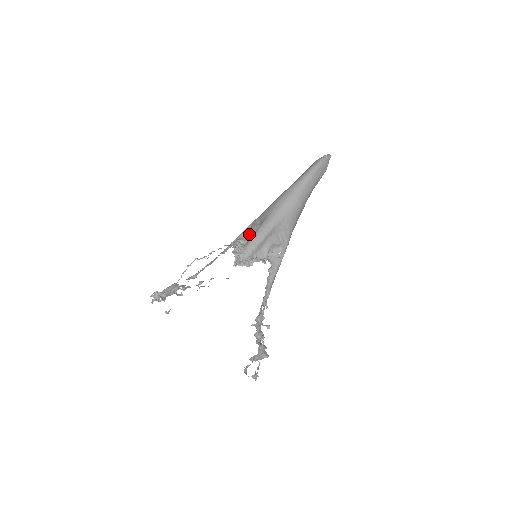
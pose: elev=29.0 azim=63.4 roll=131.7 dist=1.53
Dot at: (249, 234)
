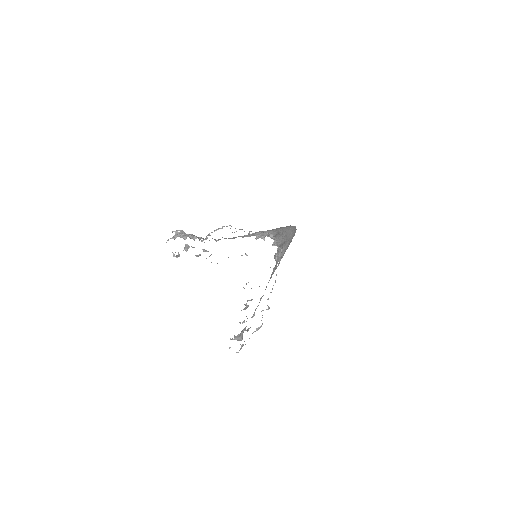
Dot at: occluded
